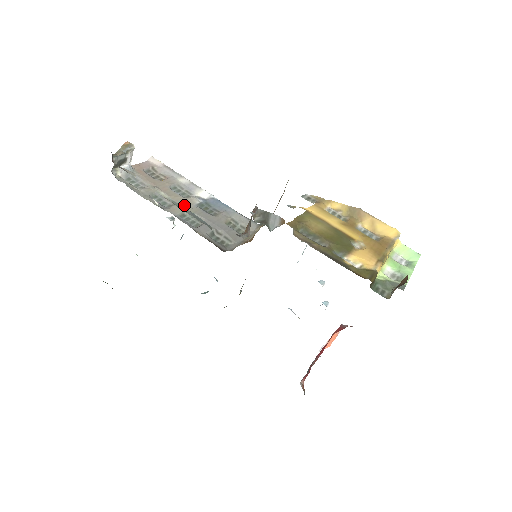
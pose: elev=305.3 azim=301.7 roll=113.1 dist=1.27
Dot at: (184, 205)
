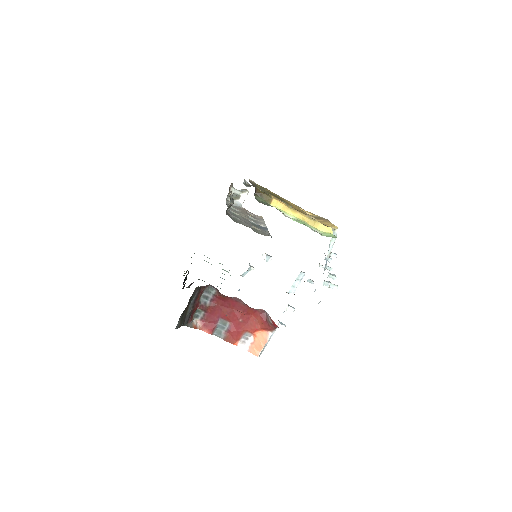
Dot at: (242, 215)
